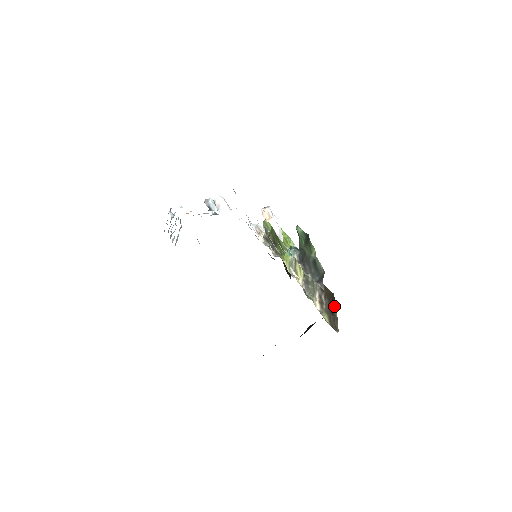
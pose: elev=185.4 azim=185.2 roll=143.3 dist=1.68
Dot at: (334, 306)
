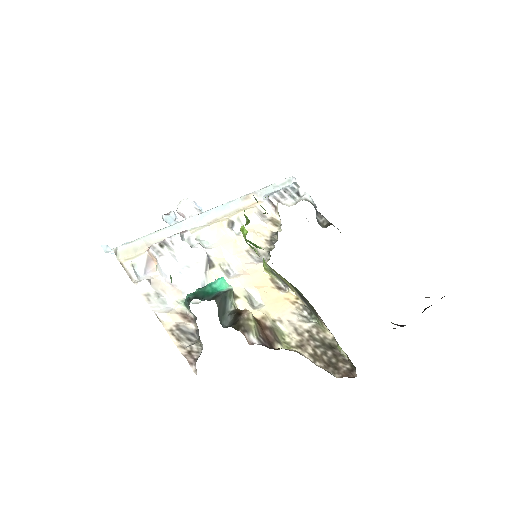
Dot at: occluded
